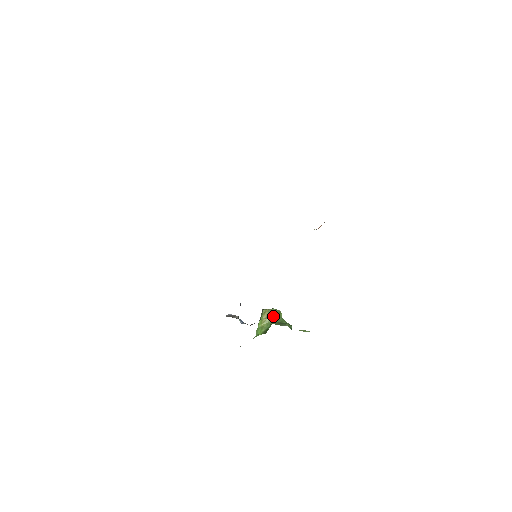
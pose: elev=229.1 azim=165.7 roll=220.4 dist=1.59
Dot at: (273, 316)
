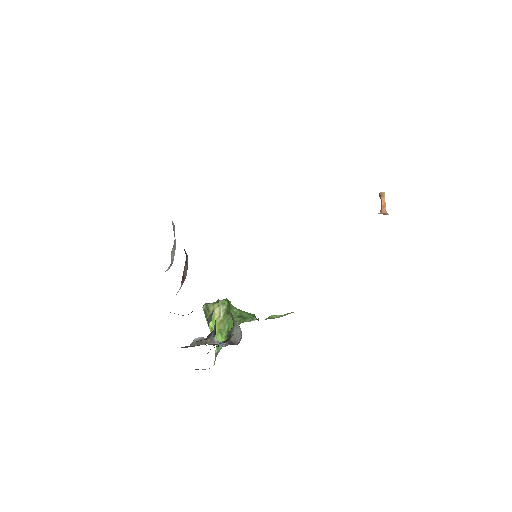
Dot at: (227, 310)
